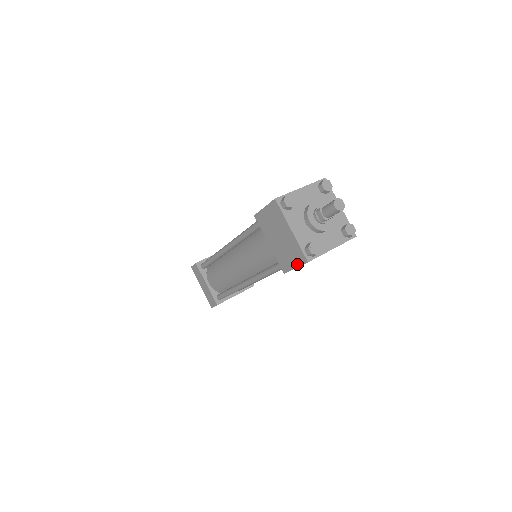
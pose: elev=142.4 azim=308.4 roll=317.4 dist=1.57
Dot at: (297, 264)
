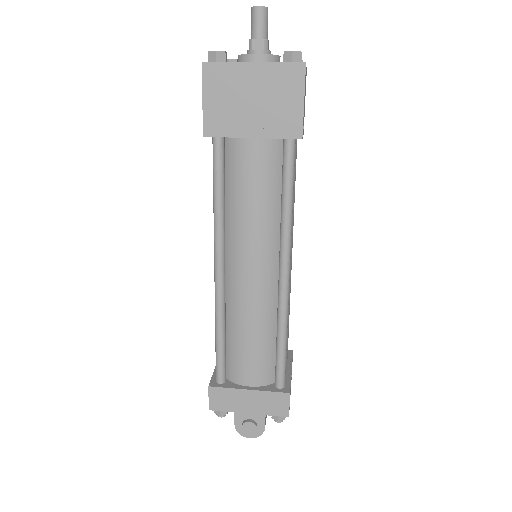
Dot at: (203, 90)
